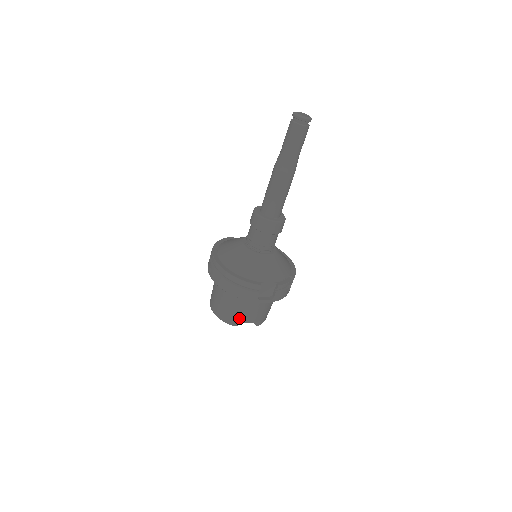
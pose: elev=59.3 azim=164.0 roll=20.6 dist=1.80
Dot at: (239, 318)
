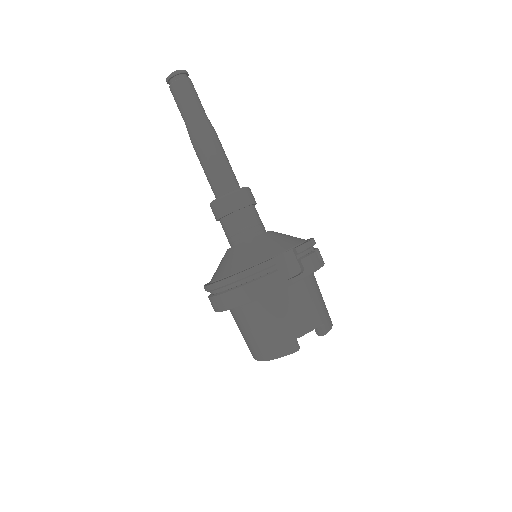
Dot at: (291, 334)
